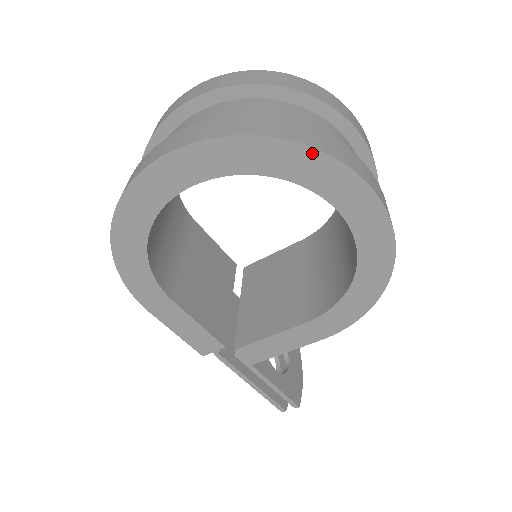
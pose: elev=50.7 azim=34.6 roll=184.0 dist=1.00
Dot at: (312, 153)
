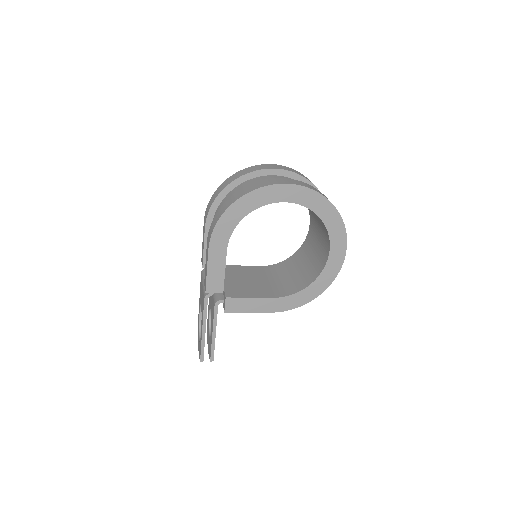
Dot at: (340, 219)
